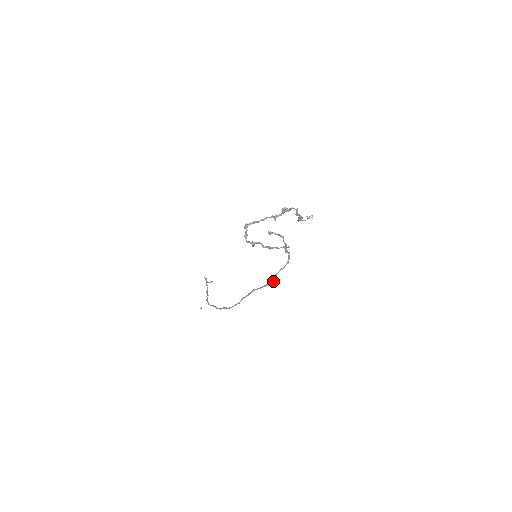
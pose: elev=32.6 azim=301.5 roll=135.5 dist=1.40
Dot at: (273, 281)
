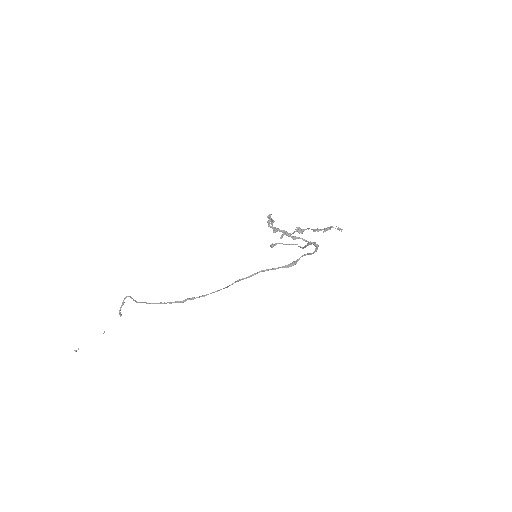
Dot at: (293, 264)
